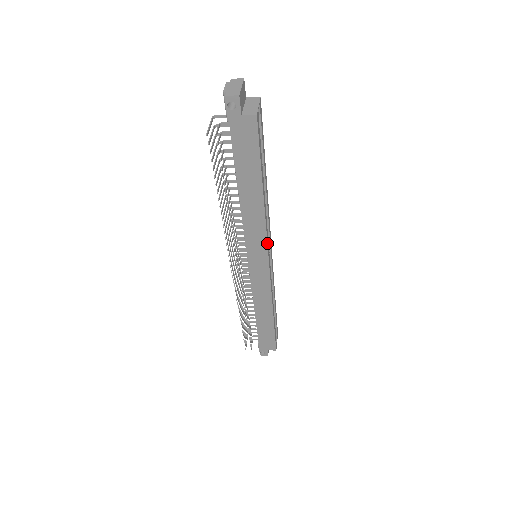
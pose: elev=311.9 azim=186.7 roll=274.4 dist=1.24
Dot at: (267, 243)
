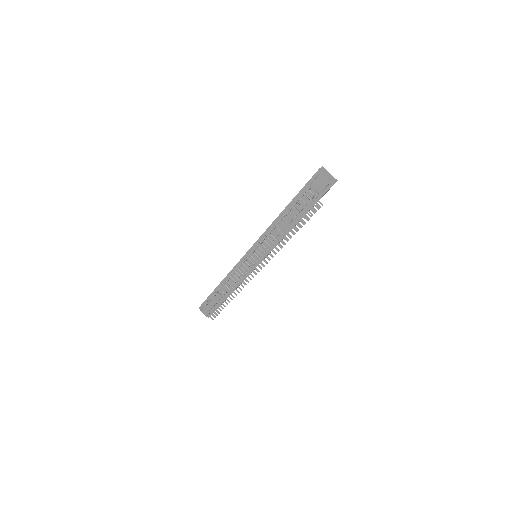
Dot at: occluded
